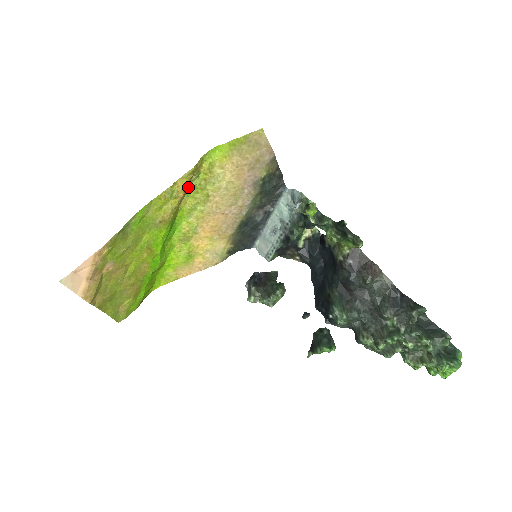
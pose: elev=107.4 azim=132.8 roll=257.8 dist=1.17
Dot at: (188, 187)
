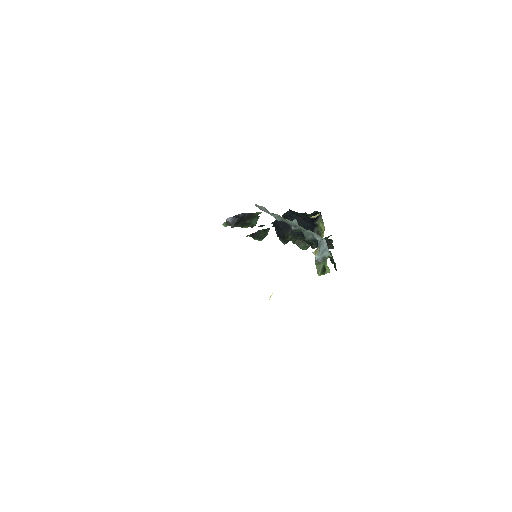
Dot at: occluded
